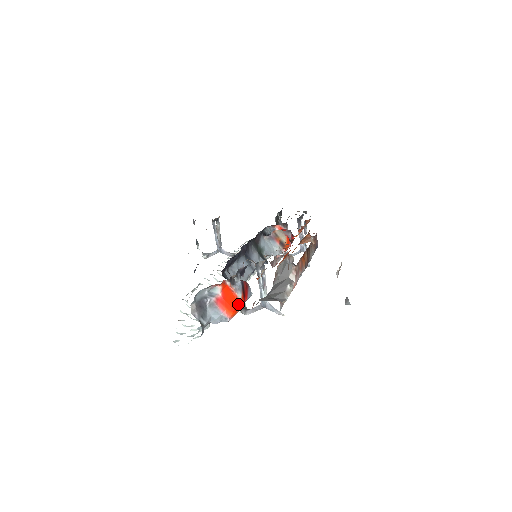
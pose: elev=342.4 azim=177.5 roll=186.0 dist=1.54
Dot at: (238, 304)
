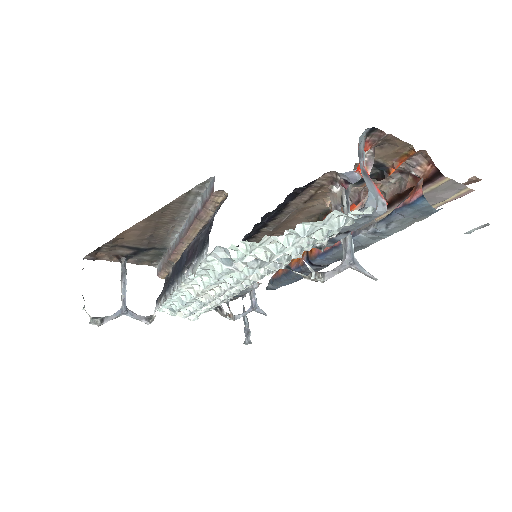
Dot at: occluded
